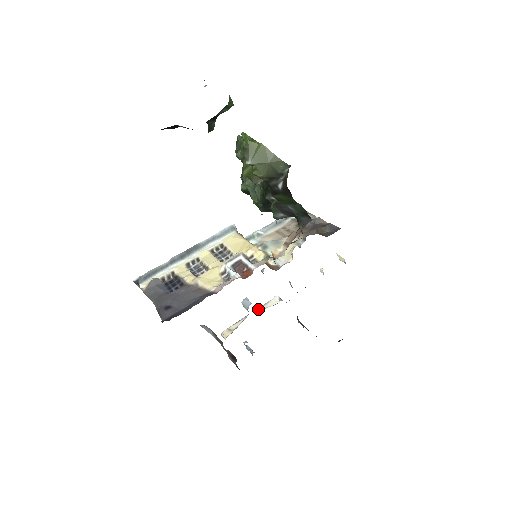
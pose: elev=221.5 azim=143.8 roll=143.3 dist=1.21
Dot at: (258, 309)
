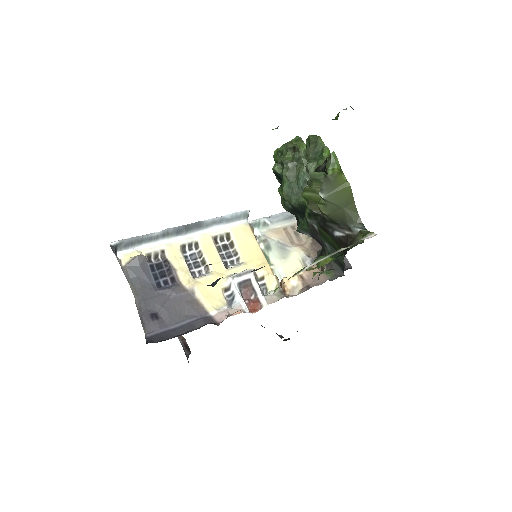
Dot at: occluded
